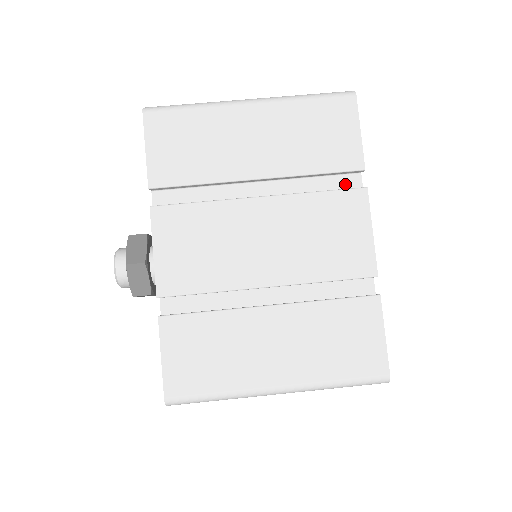
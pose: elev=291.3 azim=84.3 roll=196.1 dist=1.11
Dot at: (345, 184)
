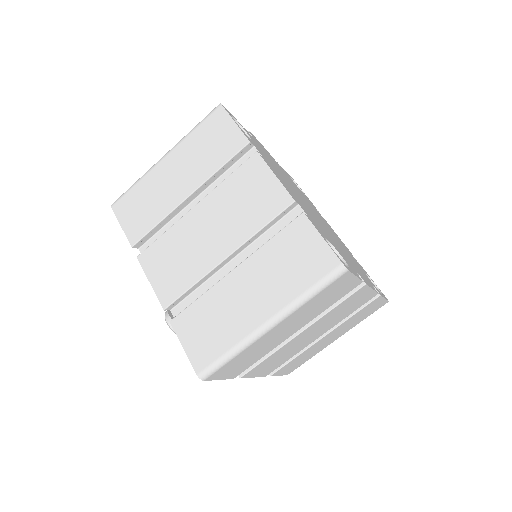
Dot at: occluded
